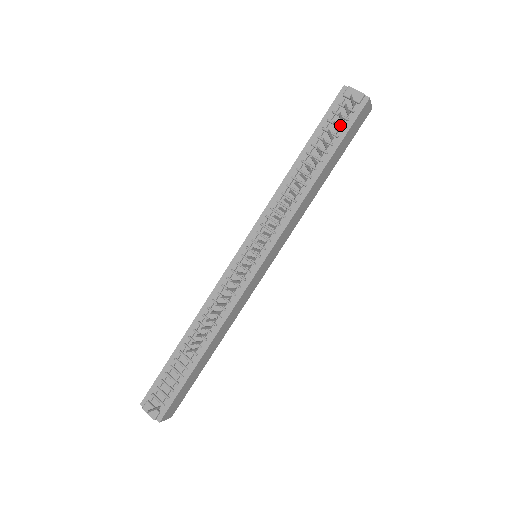
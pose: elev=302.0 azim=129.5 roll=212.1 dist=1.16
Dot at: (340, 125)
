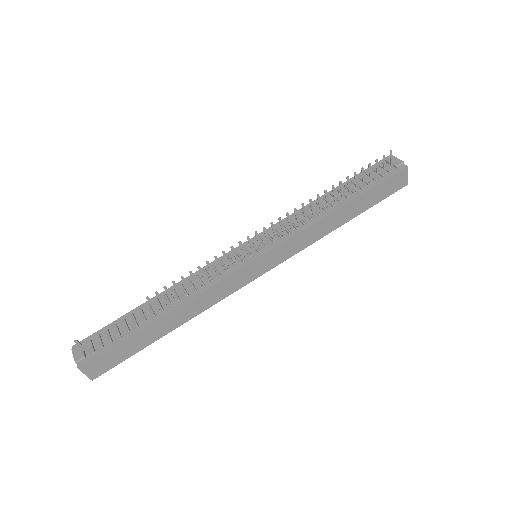
Dot at: (375, 177)
